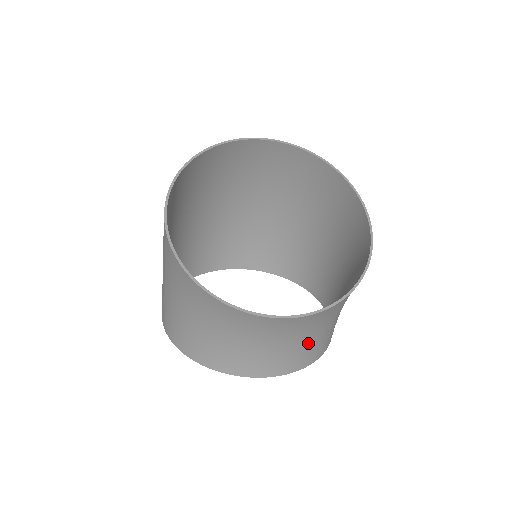
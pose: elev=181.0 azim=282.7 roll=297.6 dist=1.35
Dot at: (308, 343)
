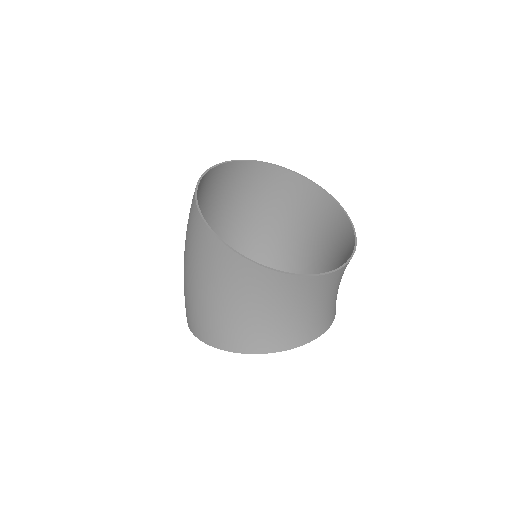
Dot at: (337, 292)
